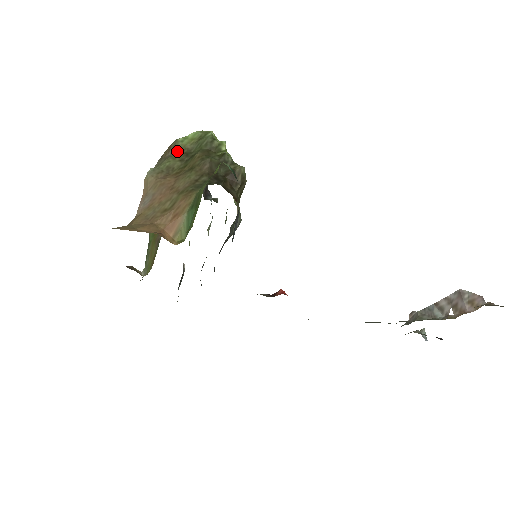
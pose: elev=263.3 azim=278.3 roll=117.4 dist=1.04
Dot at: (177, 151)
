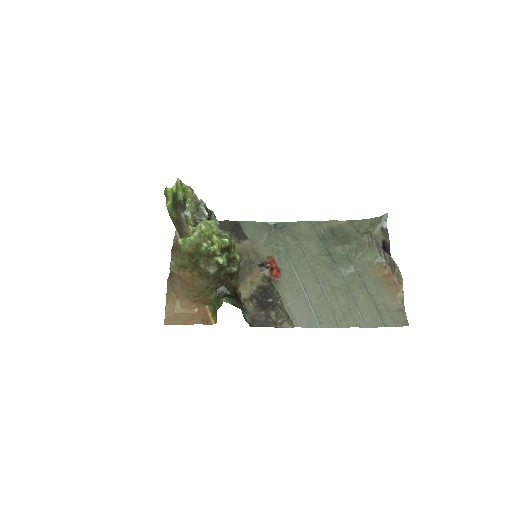
Dot at: (183, 254)
